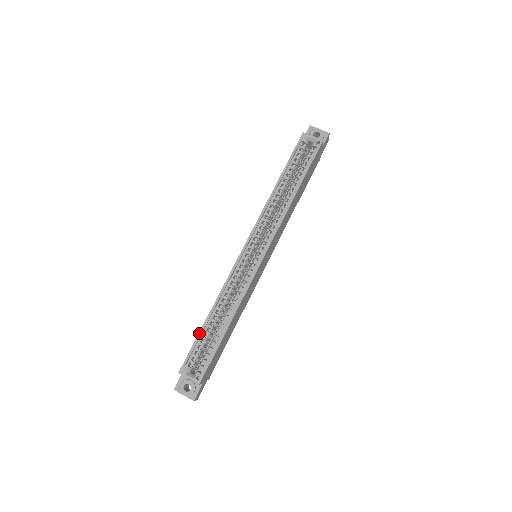
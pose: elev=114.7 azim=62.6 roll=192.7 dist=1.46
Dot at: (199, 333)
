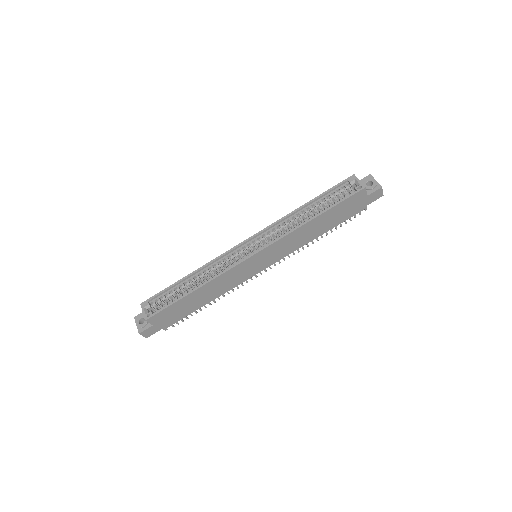
Dot at: (172, 284)
